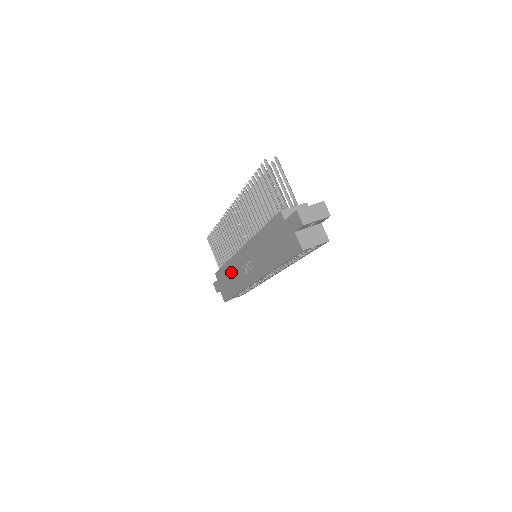
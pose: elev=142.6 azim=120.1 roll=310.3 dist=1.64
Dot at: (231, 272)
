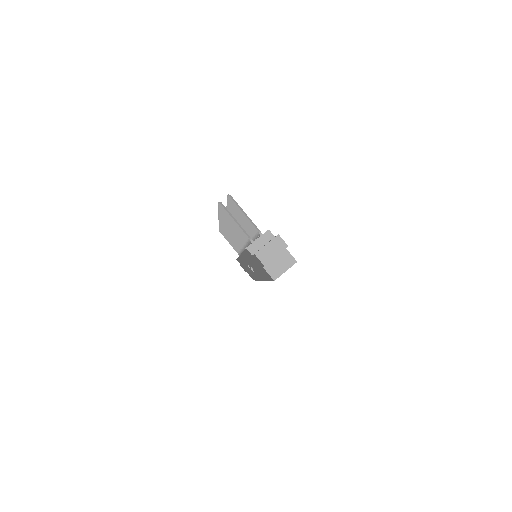
Dot at: occluded
